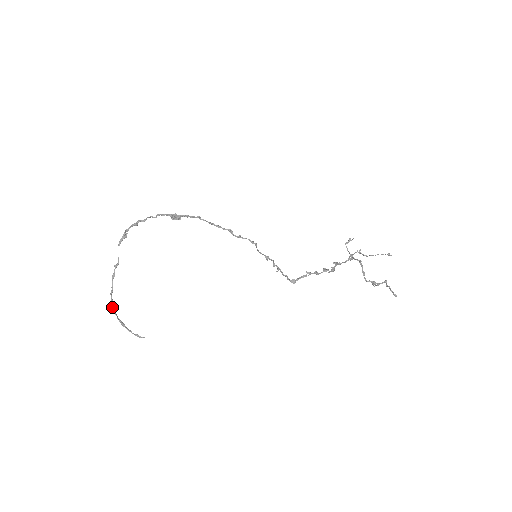
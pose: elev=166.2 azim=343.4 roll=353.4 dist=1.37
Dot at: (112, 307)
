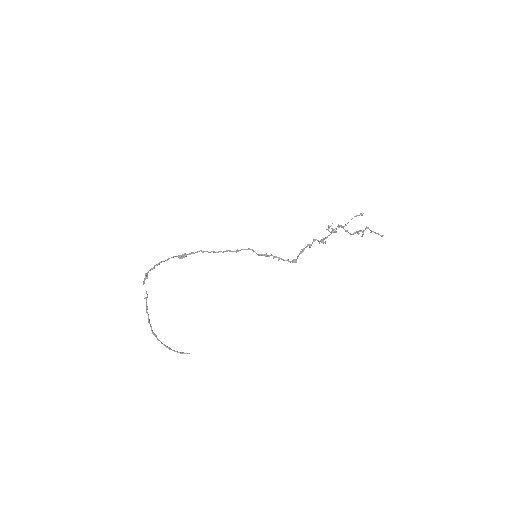
Dot at: (153, 334)
